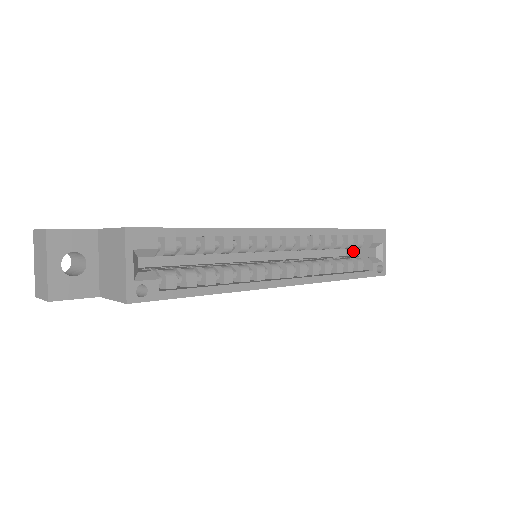
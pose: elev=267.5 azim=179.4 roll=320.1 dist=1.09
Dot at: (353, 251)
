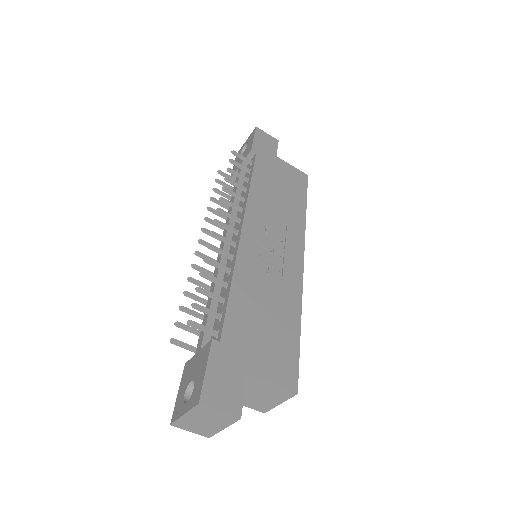
Dot at: occluded
